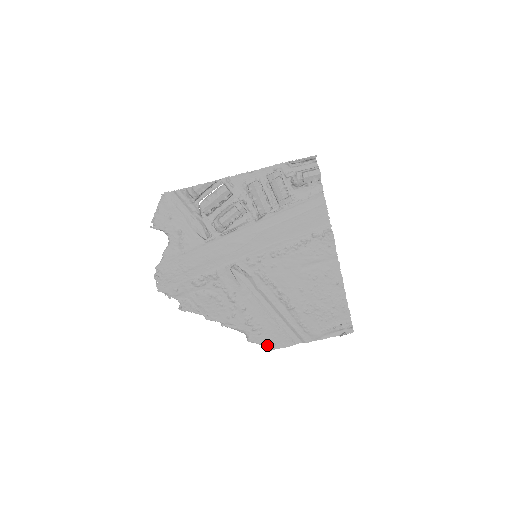
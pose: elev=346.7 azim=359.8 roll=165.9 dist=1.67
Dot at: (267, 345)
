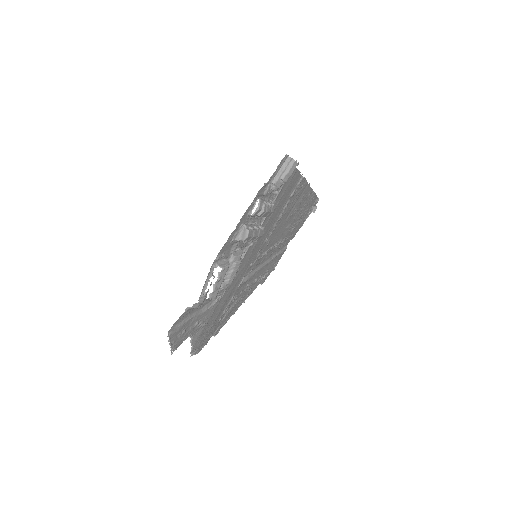
Dot at: (273, 270)
